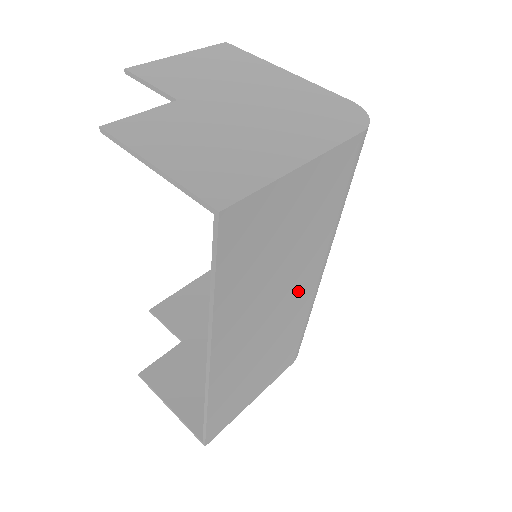
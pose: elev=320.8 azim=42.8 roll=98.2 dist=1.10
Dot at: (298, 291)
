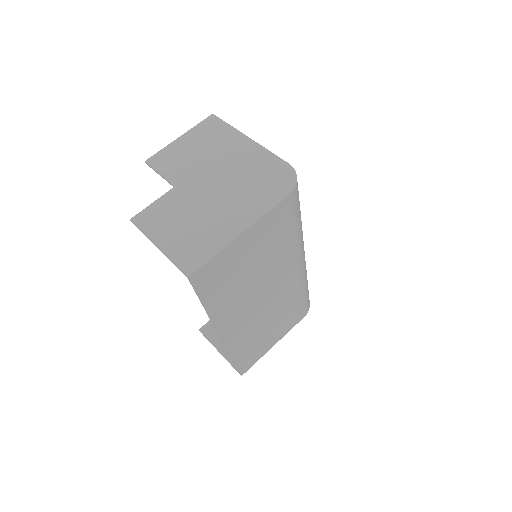
Dot at: (281, 282)
